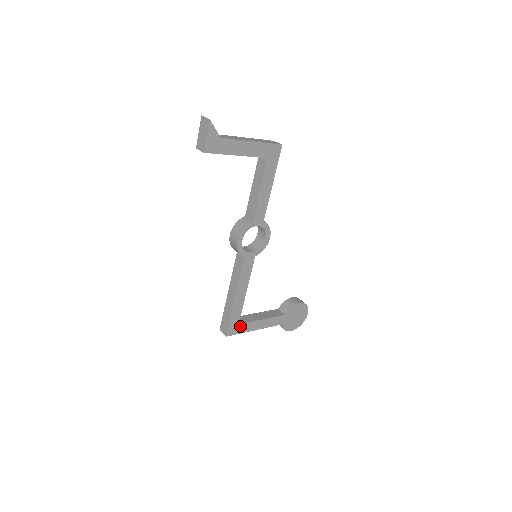
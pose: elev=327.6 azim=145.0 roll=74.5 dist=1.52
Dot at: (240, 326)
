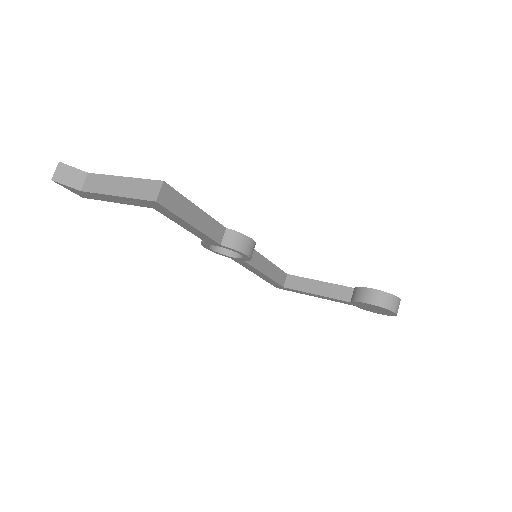
Dot at: (287, 288)
